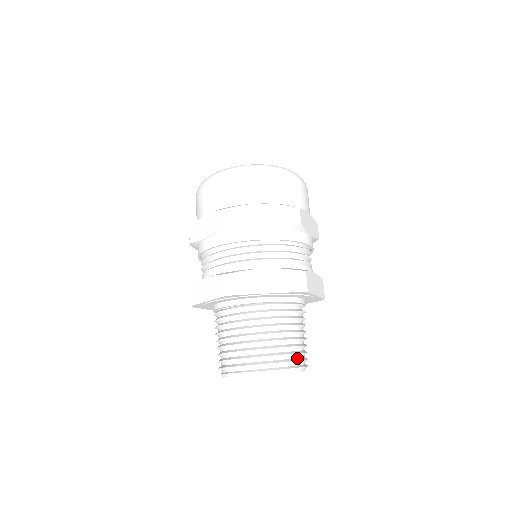
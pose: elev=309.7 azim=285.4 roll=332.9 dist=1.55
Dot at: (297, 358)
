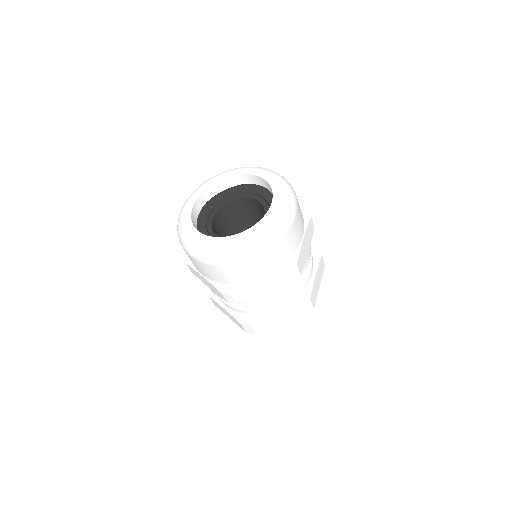
Dot at: (309, 319)
